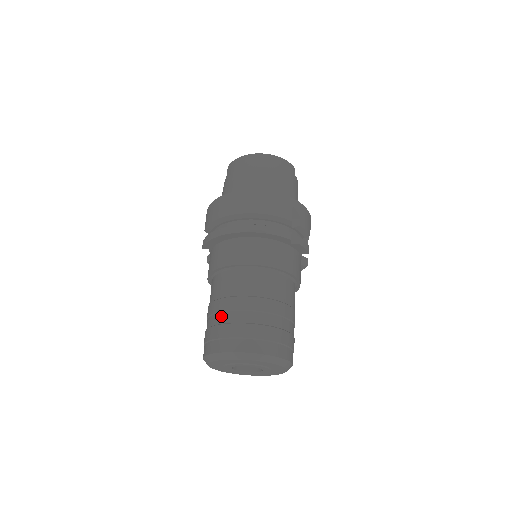
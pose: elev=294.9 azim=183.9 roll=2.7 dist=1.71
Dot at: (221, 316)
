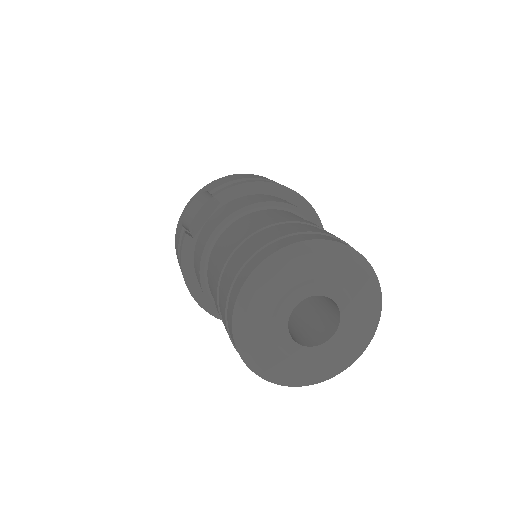
Dot at: (296, 224)
